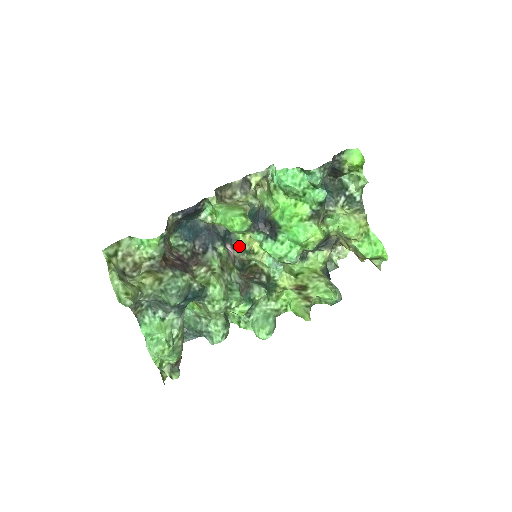
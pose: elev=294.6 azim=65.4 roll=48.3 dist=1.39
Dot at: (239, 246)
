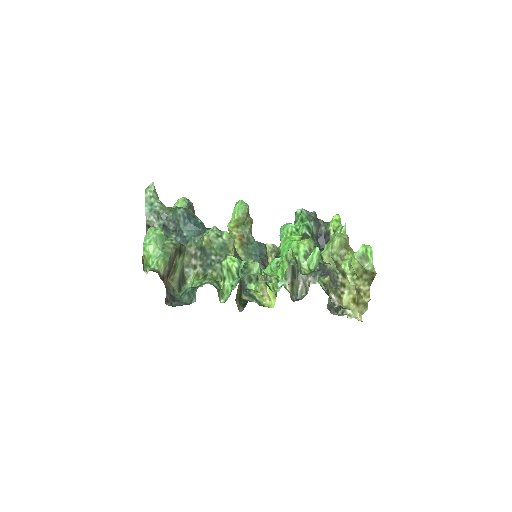
Dot at: (250, 293)
